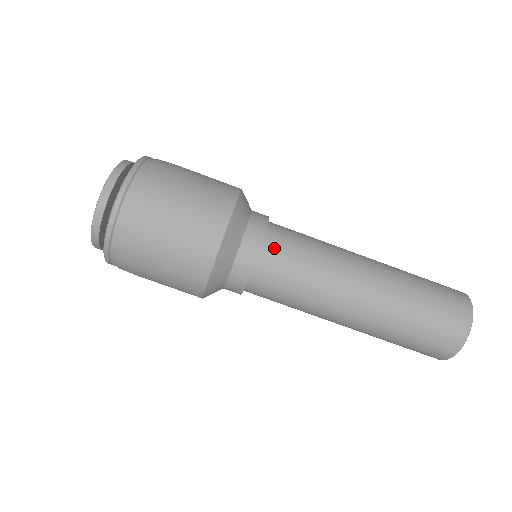
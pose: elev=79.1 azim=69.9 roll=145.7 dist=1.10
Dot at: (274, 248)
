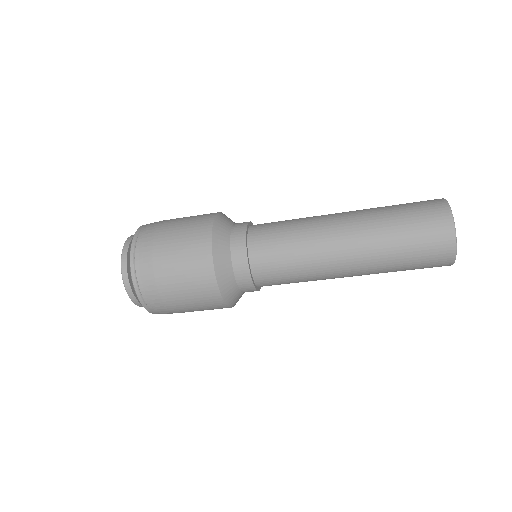
Dot at: (261, 268)
